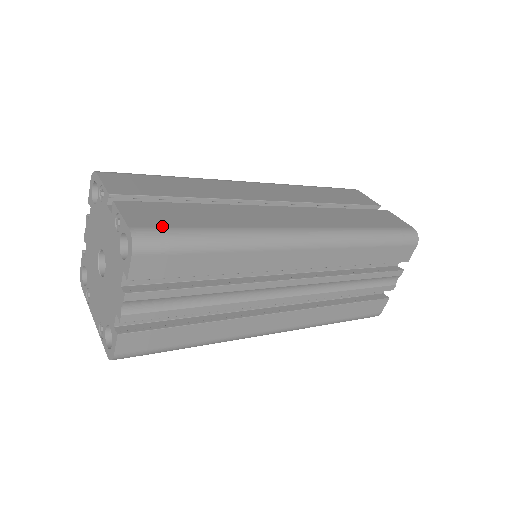
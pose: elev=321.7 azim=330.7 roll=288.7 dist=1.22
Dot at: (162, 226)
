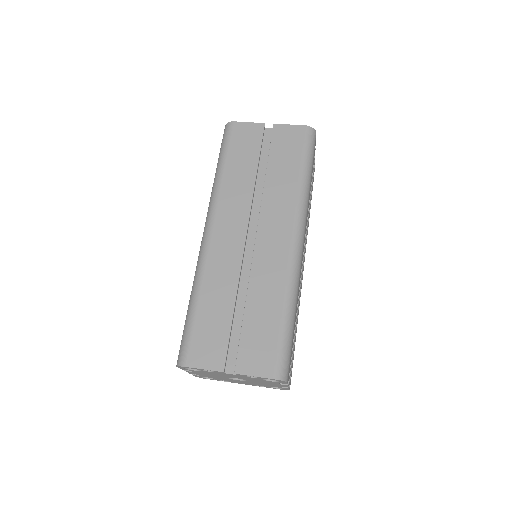
Dot at: (275, 354)
